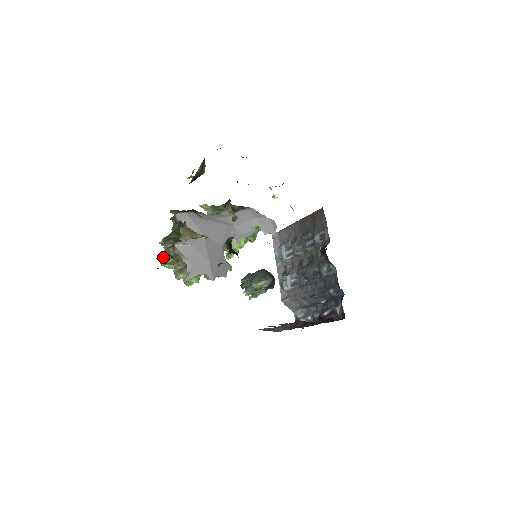
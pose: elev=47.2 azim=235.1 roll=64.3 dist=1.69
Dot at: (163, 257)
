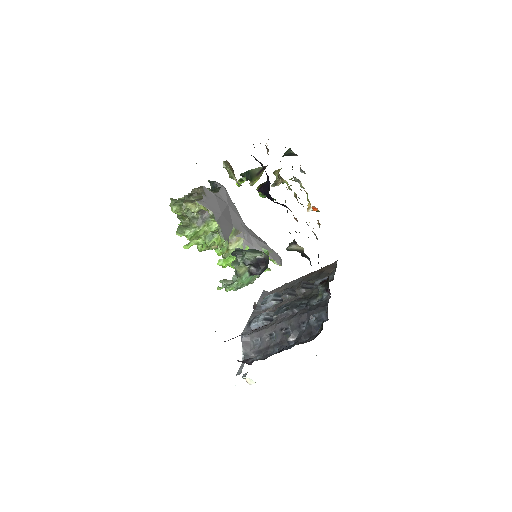
Dot at: (178, 199)
